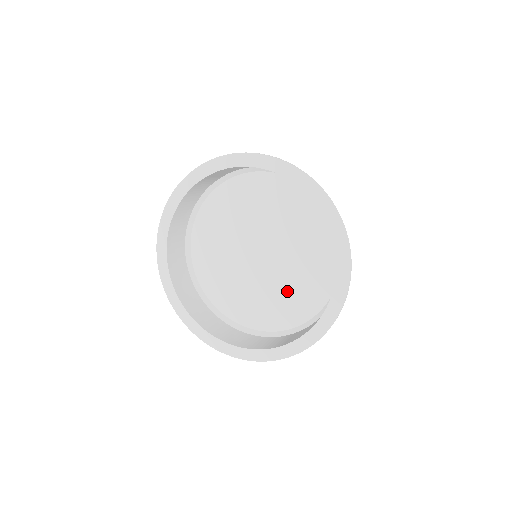
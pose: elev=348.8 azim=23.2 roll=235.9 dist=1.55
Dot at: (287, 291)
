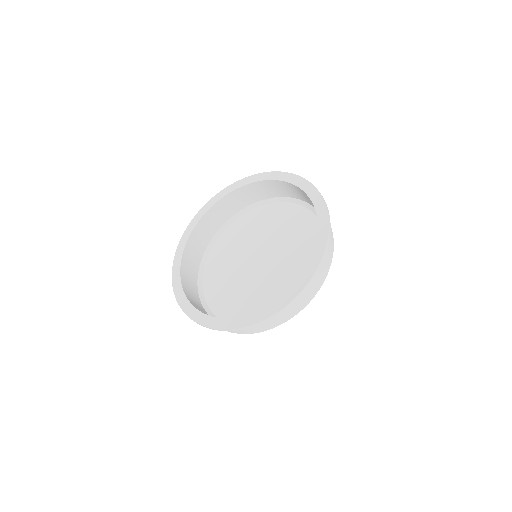
Dot at: (276, 289)
